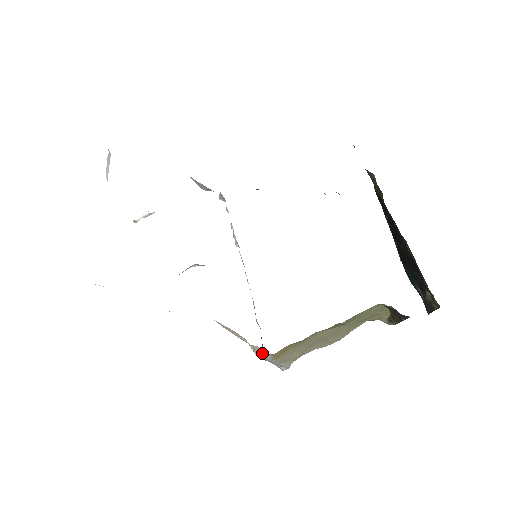
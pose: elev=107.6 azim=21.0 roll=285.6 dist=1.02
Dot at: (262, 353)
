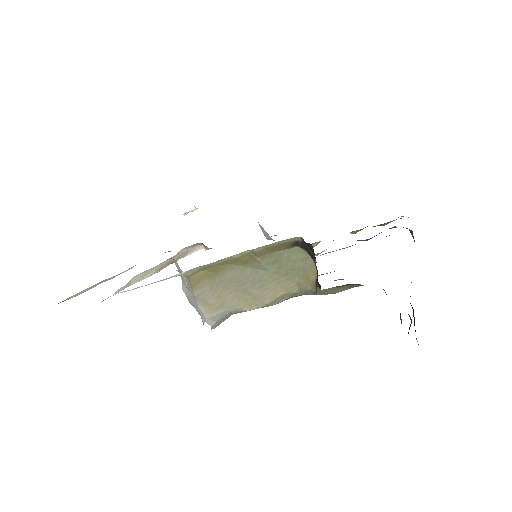
Dot at: (185, 283)
